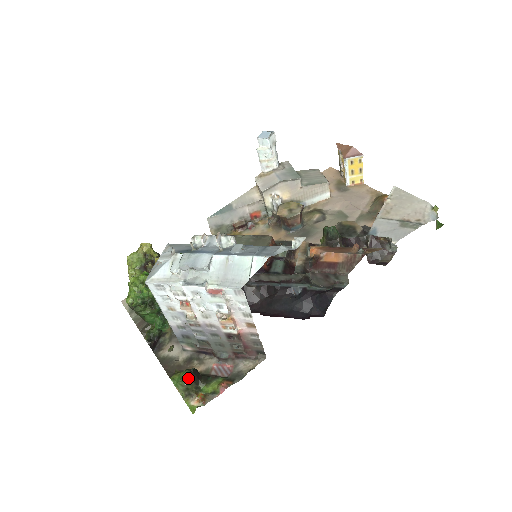
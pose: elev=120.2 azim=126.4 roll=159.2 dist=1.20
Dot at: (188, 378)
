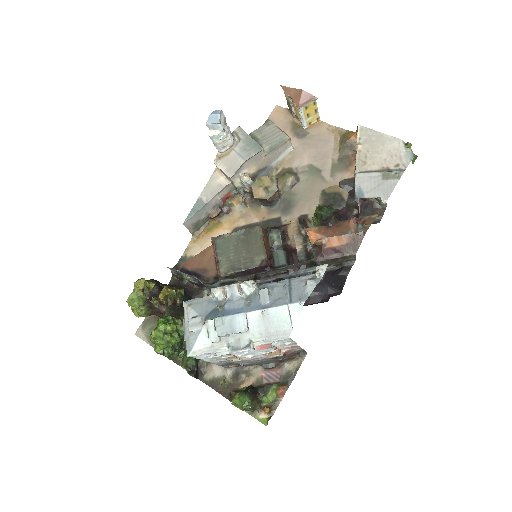
Dot at: (249, 400)
